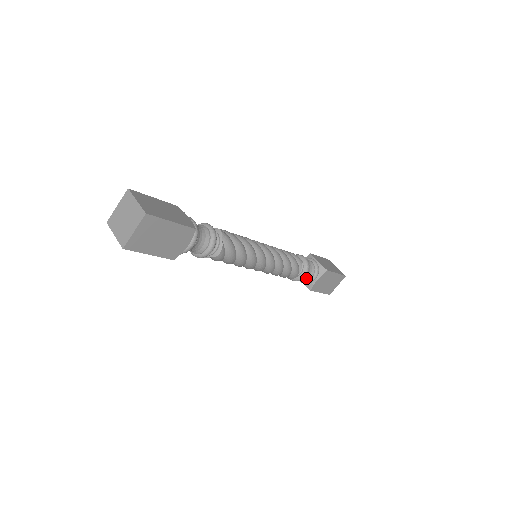
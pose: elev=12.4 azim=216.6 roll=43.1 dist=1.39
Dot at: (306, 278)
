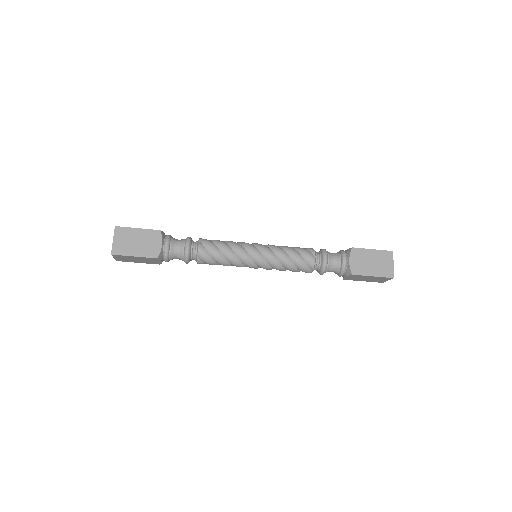
Dot at: (336, 265)
